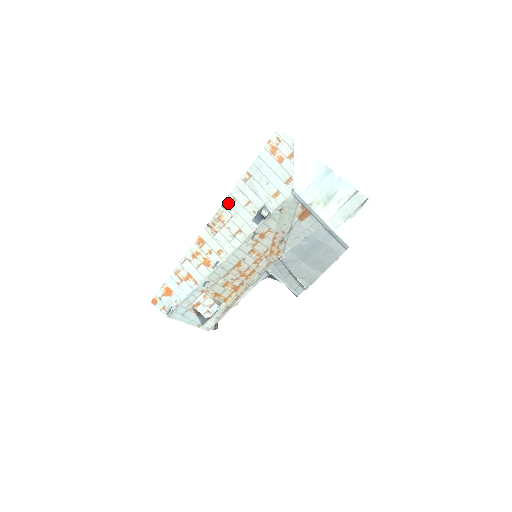
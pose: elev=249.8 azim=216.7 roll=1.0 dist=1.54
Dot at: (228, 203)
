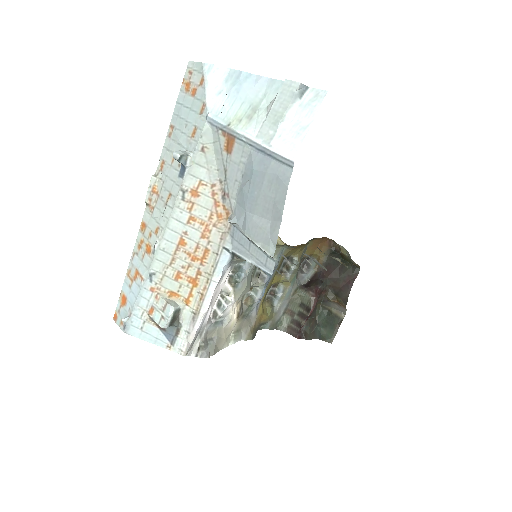
Dot at: (160, 170)
